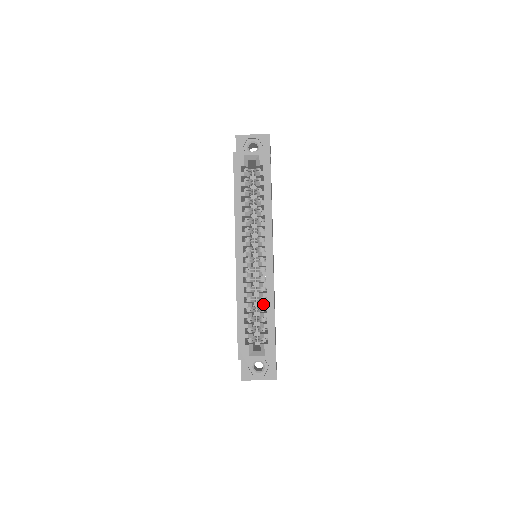
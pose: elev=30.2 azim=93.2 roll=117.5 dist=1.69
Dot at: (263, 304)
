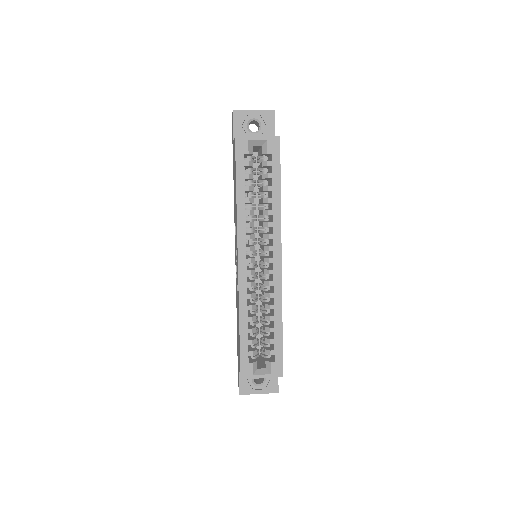
Dot at: (270, 317)
